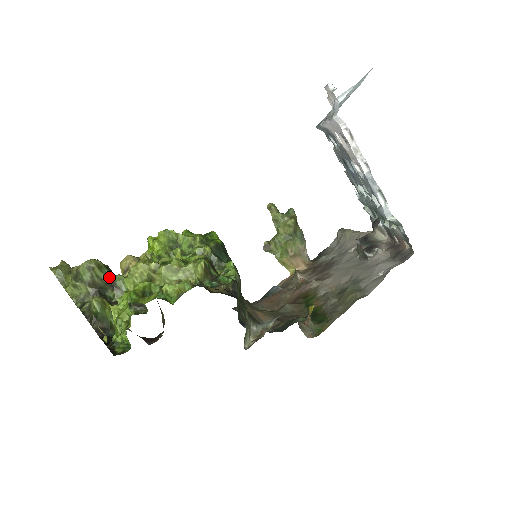
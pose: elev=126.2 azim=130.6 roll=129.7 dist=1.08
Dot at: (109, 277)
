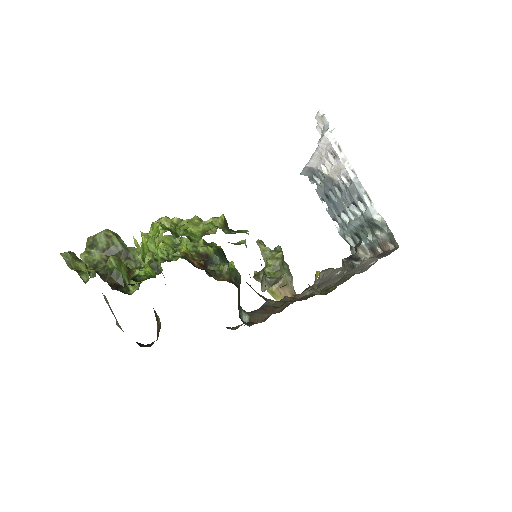
Dot at: (124, 246)
